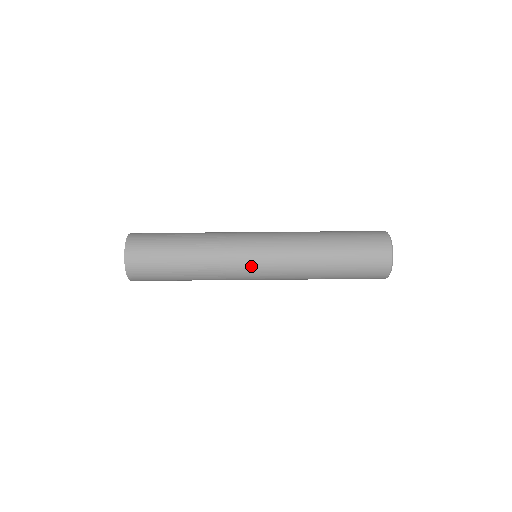
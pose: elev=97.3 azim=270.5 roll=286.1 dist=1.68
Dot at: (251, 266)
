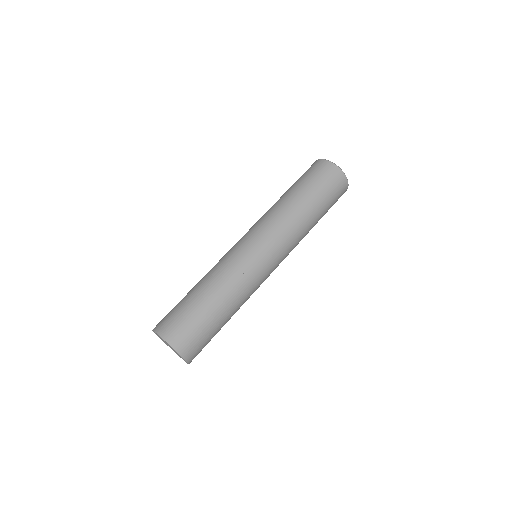
Dot at: (264, 261)
